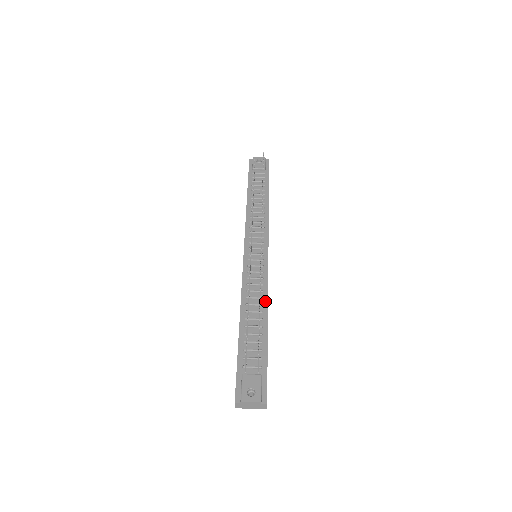
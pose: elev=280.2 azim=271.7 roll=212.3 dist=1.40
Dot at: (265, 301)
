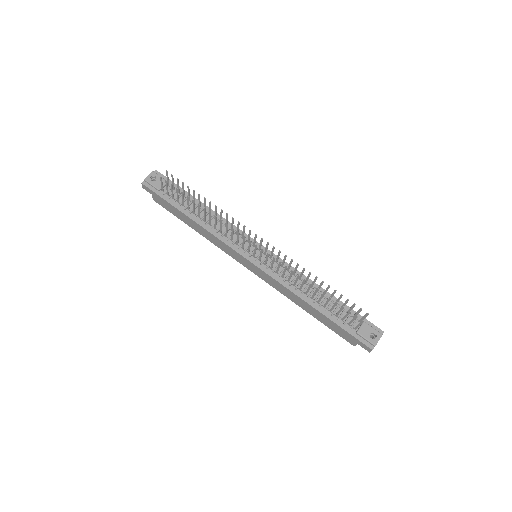
Dot at: occluded
